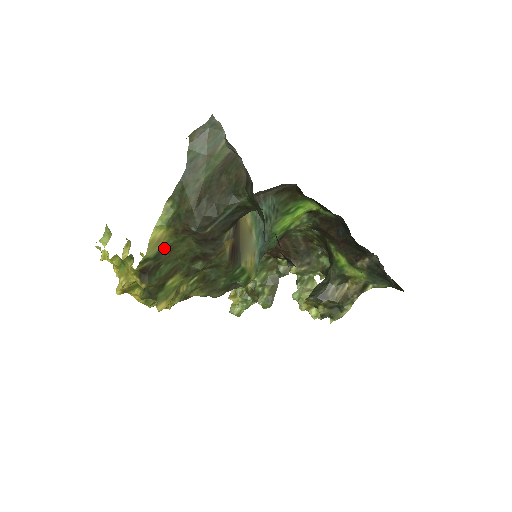
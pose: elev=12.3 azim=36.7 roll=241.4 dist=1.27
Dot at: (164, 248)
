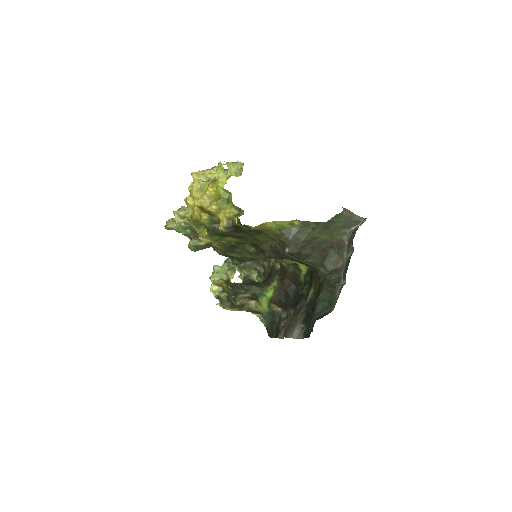
Dot at: (260, 231)
